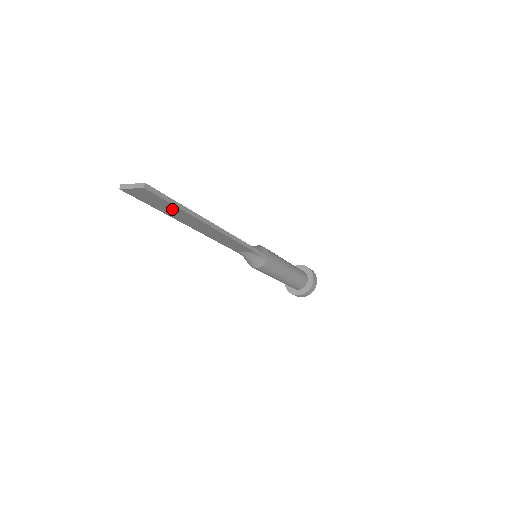
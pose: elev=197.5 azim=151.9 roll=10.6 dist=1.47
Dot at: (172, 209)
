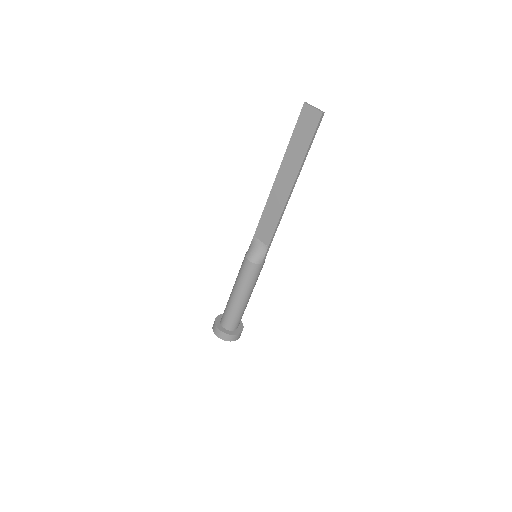
Dot at: (301, 147)
